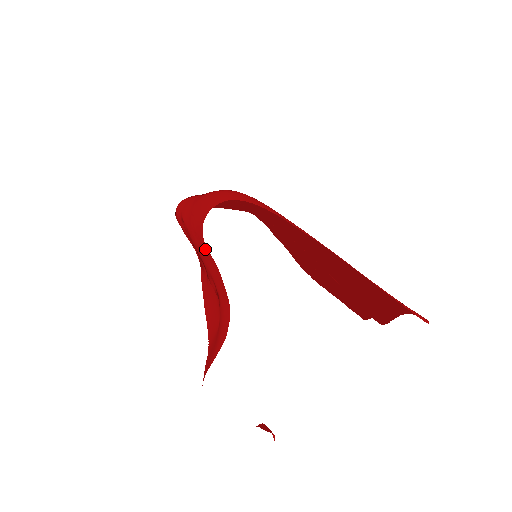
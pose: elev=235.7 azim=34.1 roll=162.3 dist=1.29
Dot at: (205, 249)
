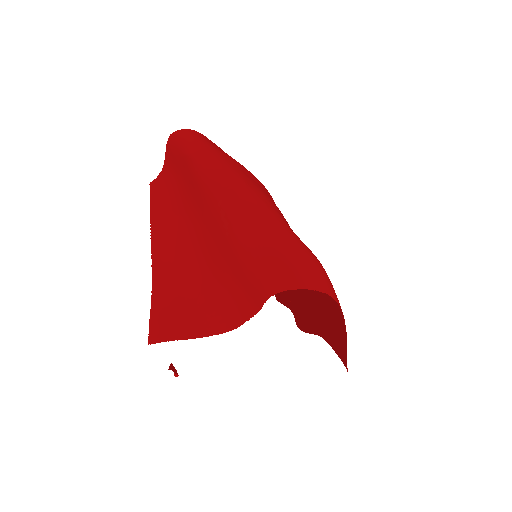
Dot at: (259, 293)
